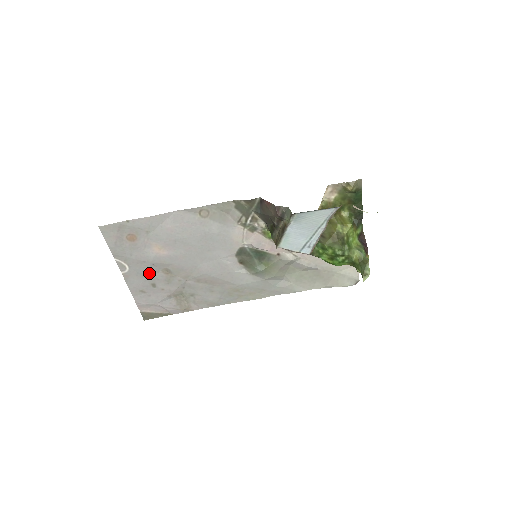
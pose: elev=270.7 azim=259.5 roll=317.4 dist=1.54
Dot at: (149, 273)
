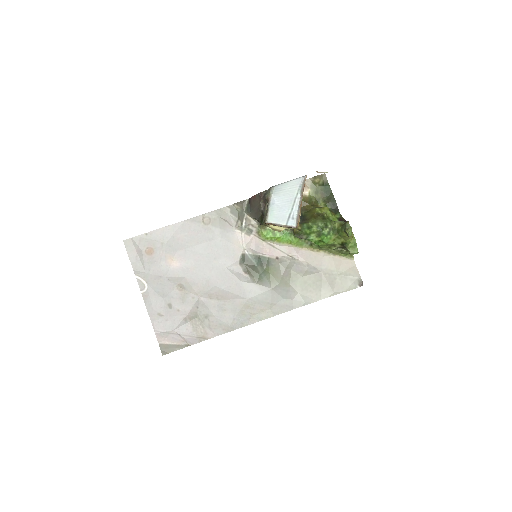
Dot at: (165, 291)
